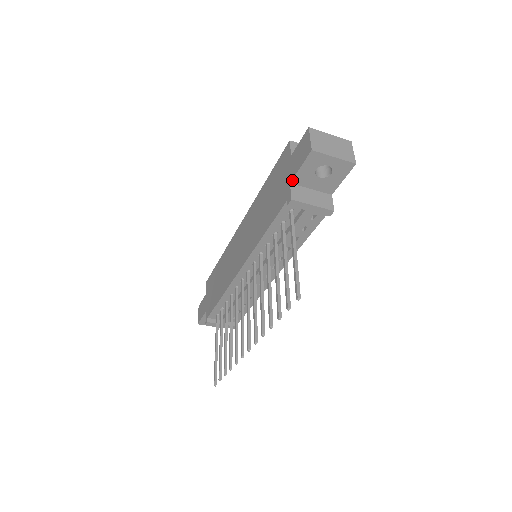
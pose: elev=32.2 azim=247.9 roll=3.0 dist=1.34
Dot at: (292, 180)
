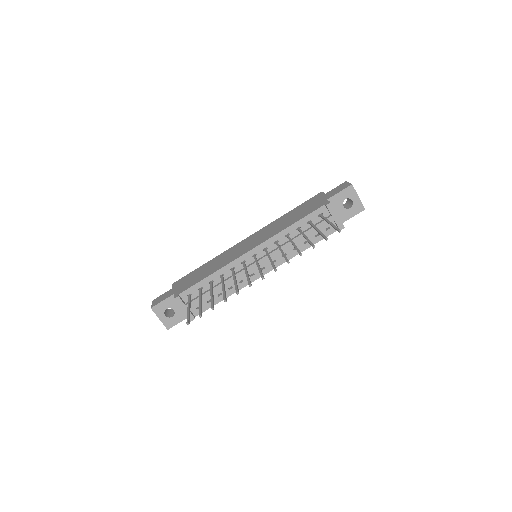
Dot at: (329, 198)
